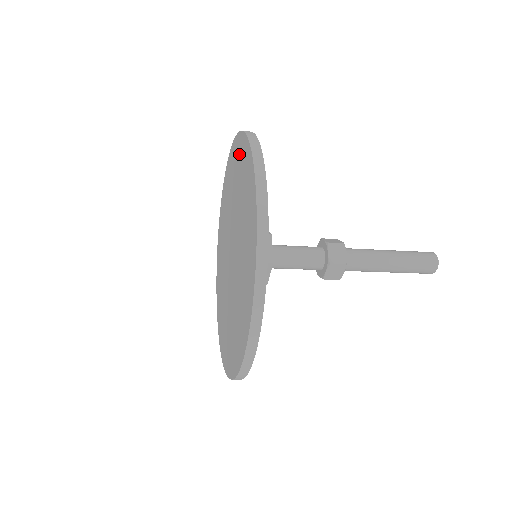
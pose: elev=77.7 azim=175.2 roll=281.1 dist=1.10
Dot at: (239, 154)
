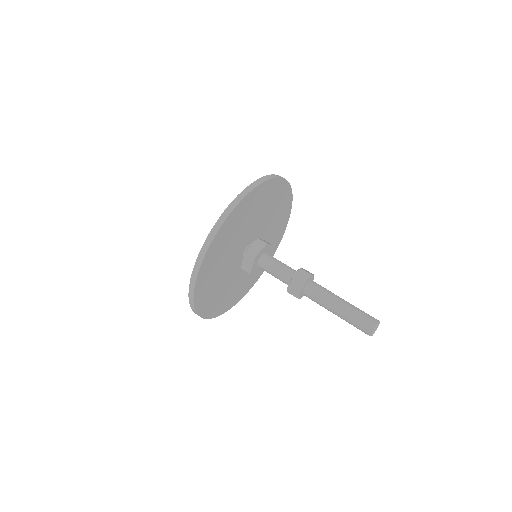
Dot at: occluded
